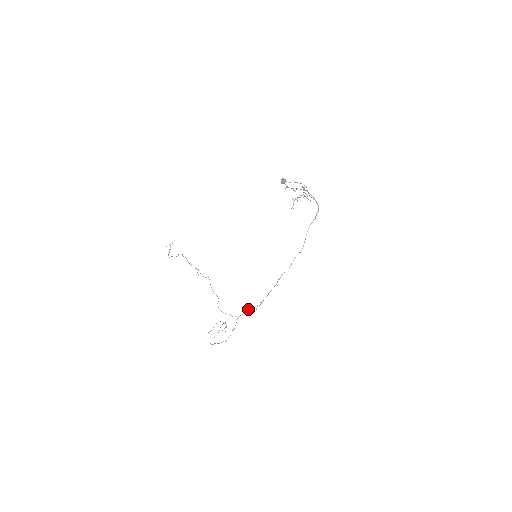
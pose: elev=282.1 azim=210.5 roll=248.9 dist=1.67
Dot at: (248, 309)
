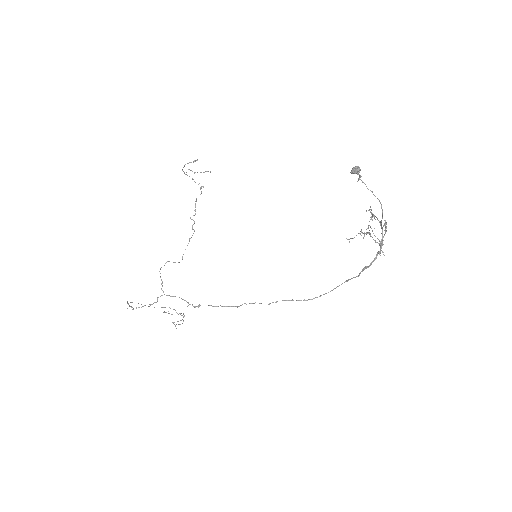
Dot at: occluded
